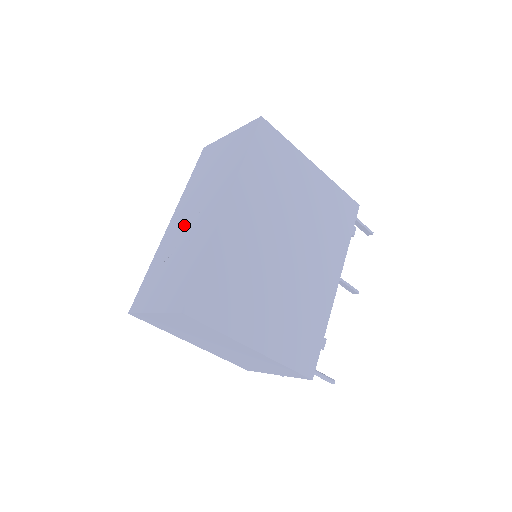
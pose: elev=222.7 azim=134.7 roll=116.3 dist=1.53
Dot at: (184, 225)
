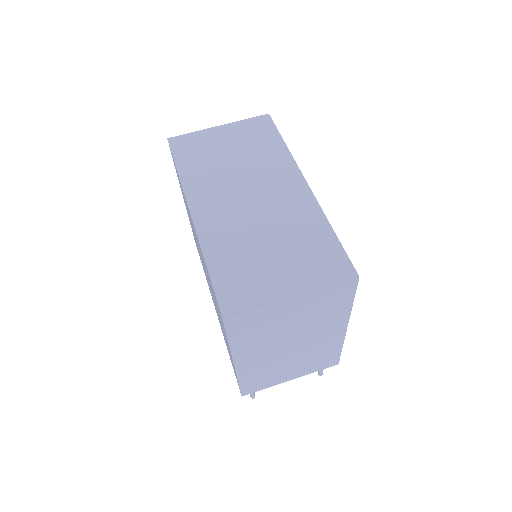
Dot at: (239, 209)
